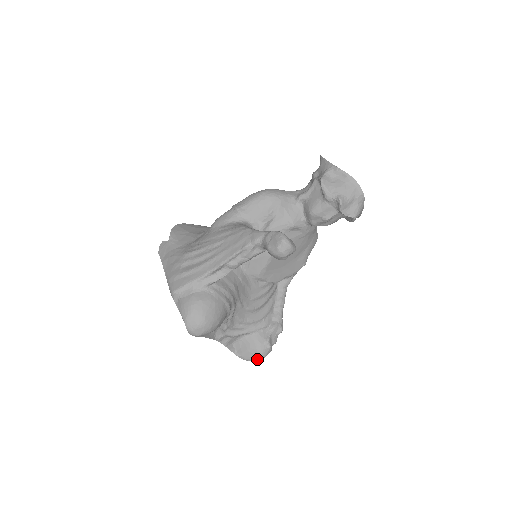
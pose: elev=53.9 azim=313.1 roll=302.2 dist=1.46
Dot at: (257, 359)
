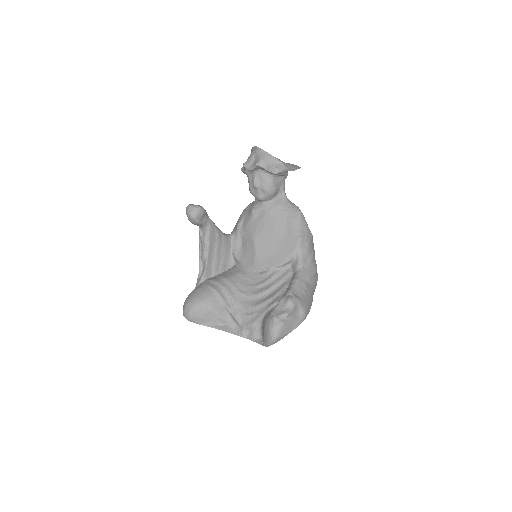
Dot at: (269, 335)
